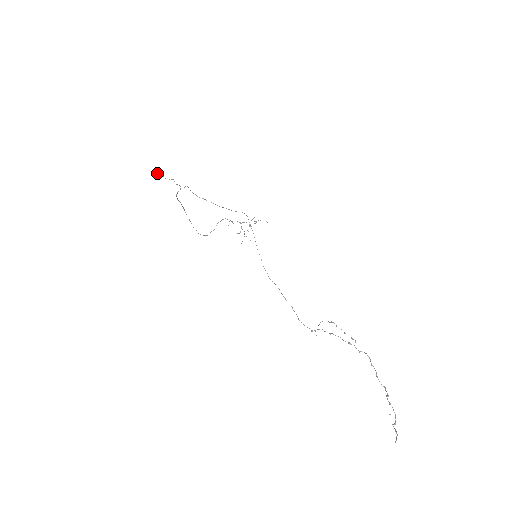
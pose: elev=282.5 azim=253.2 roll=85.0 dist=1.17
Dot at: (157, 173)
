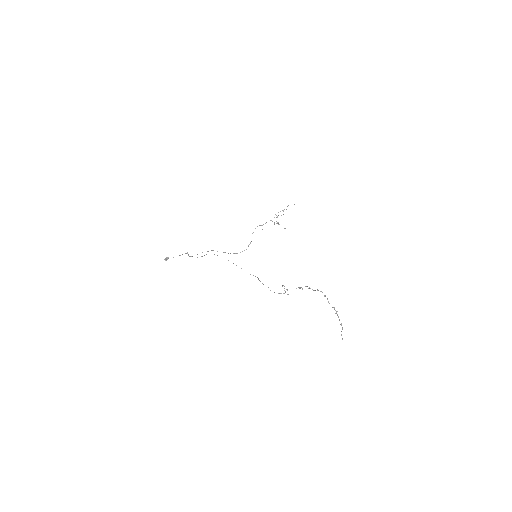
Dot at: (165, 260)
